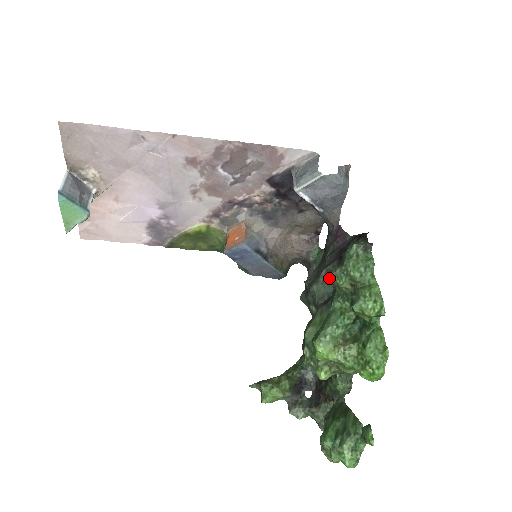
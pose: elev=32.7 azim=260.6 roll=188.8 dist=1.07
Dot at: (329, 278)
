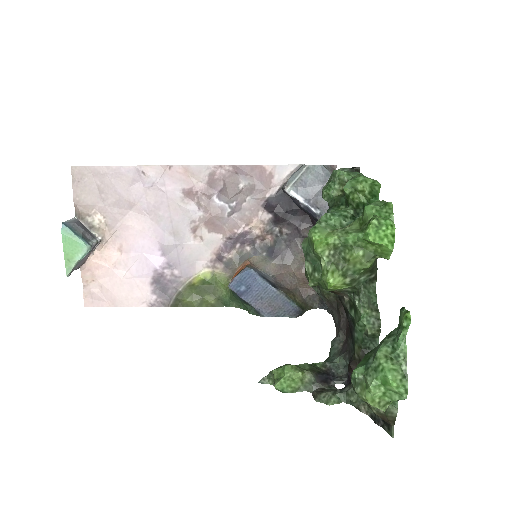
Dot at: occluded
